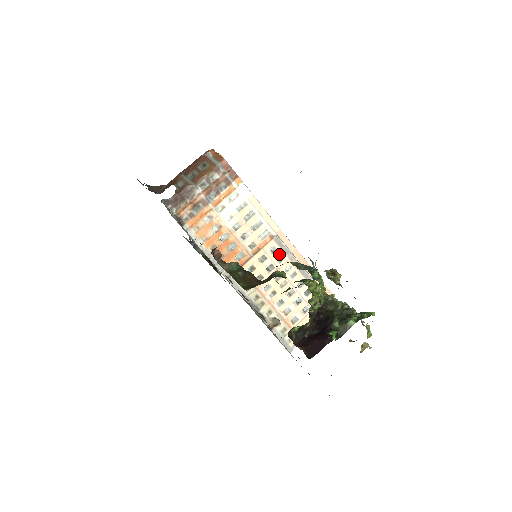
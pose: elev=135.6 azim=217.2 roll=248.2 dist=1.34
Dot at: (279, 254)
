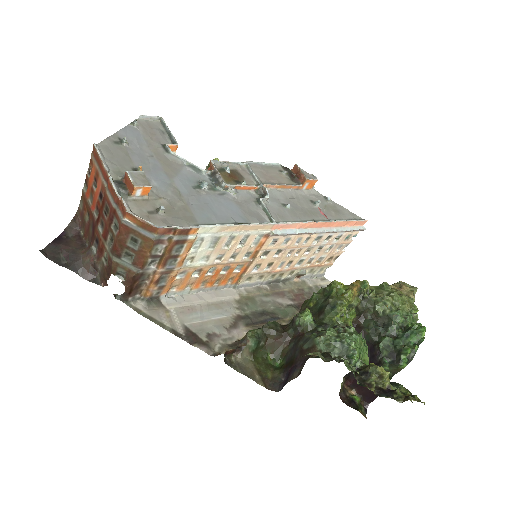
Dot at: (283, 240)
